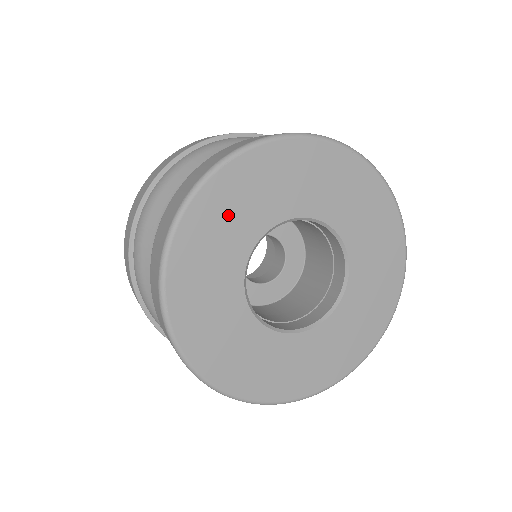
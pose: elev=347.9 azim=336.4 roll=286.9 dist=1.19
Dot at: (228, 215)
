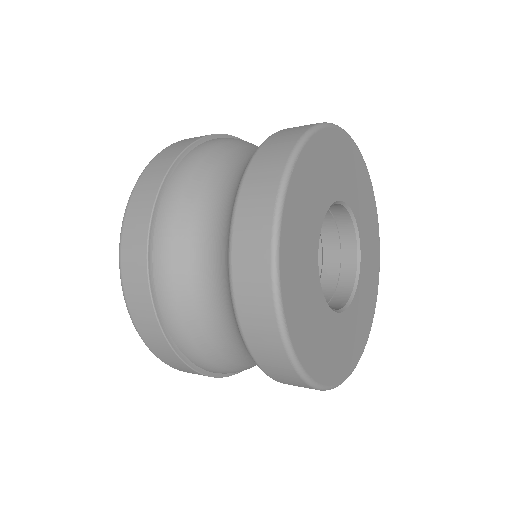
Dot at: (302, 218)
